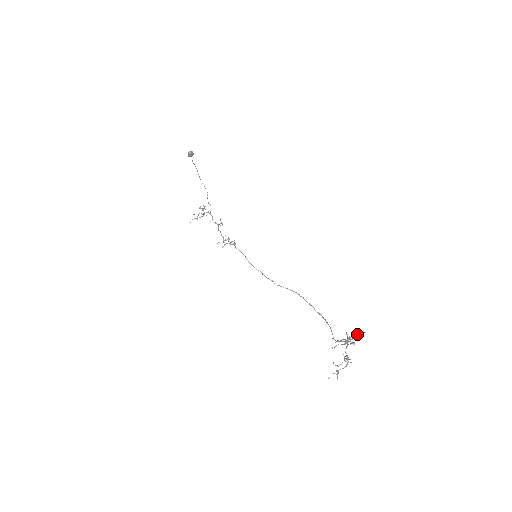
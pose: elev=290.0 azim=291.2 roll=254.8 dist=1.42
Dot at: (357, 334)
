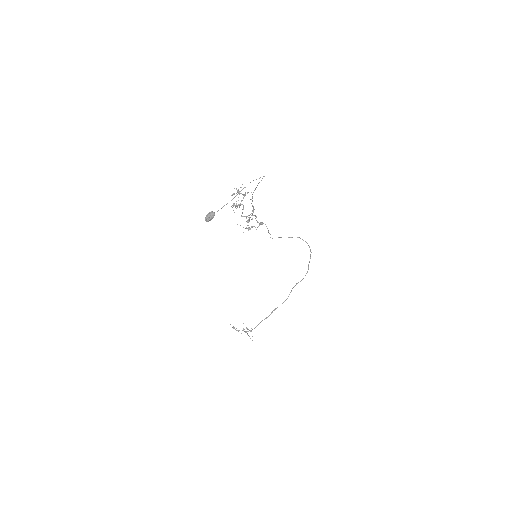
Dot at: occluded
